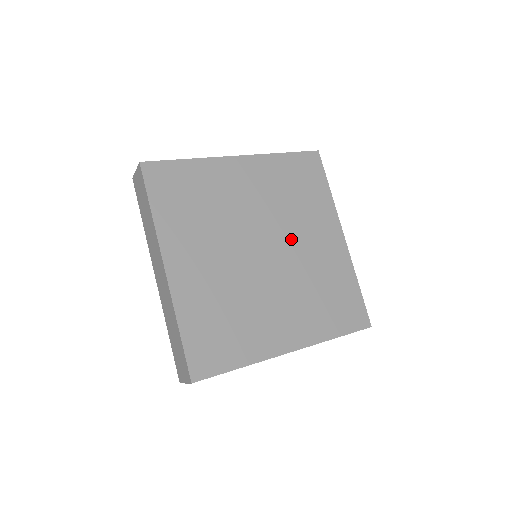
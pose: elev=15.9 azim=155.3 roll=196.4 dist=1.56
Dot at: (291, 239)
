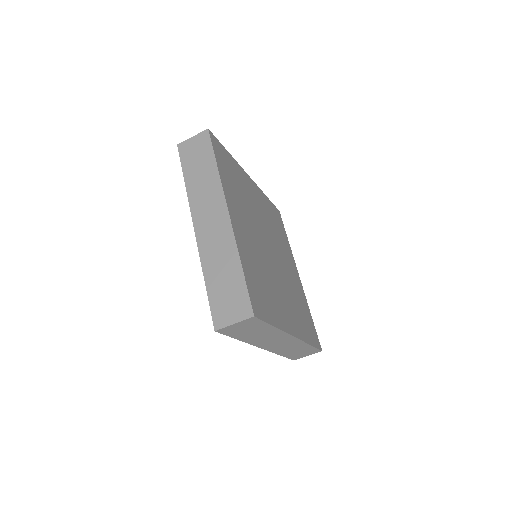
Dot at: (280, 254)
